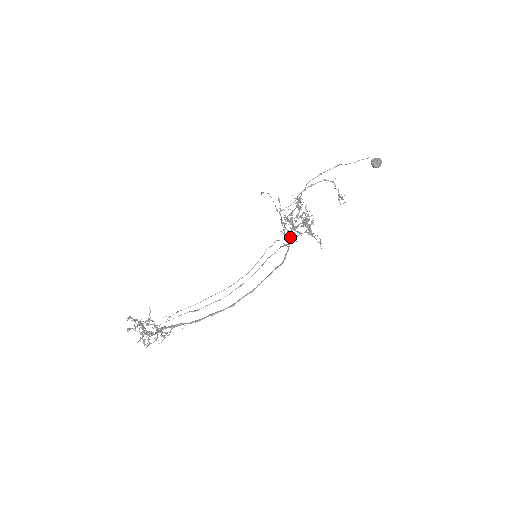
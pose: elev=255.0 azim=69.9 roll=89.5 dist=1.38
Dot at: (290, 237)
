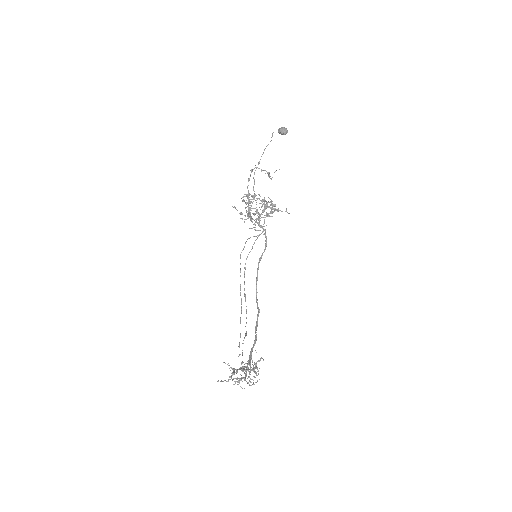
Dot at: (261, 226)
